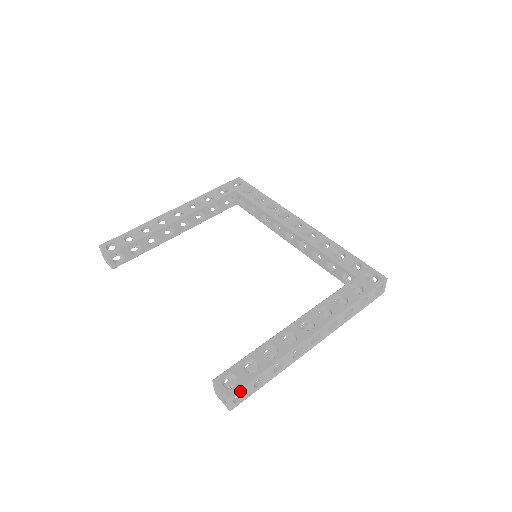
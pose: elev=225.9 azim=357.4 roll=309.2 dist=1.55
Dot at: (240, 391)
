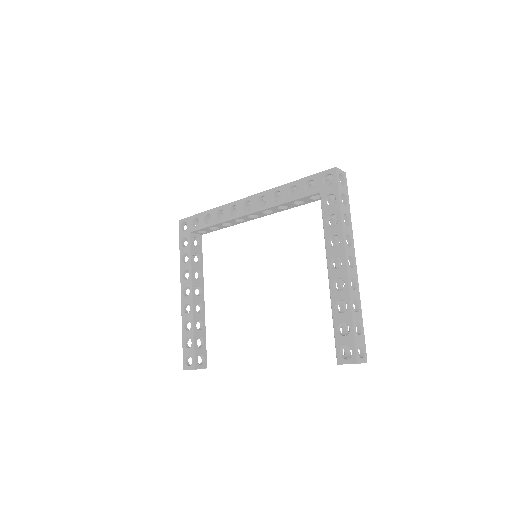
Dot at: (357, 350)
